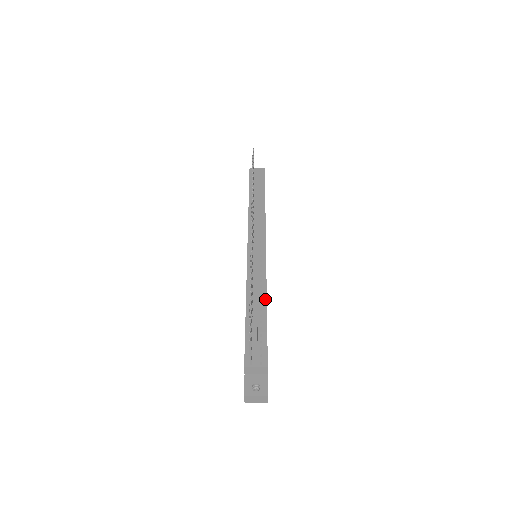
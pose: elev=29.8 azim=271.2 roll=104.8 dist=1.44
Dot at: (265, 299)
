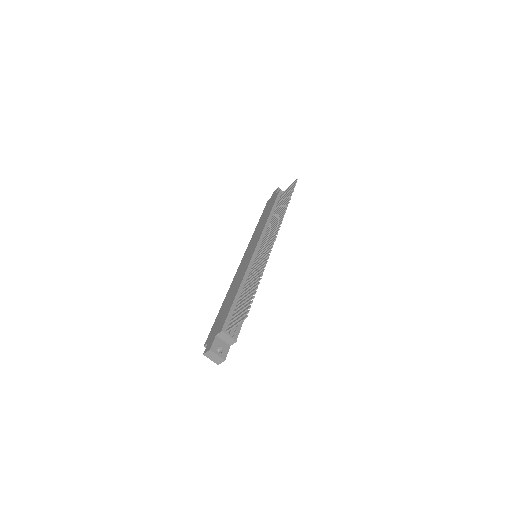
Dot at: occluded
